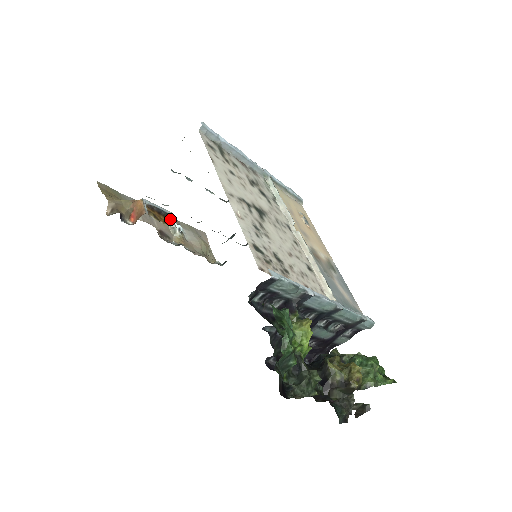
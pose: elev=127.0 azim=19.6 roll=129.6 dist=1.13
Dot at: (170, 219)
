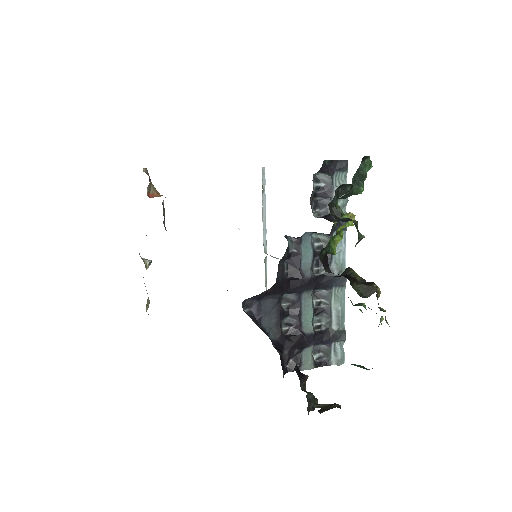
Dot at: (166, 230)
